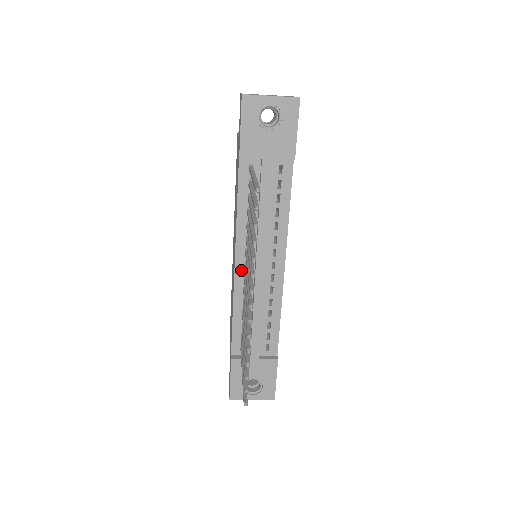
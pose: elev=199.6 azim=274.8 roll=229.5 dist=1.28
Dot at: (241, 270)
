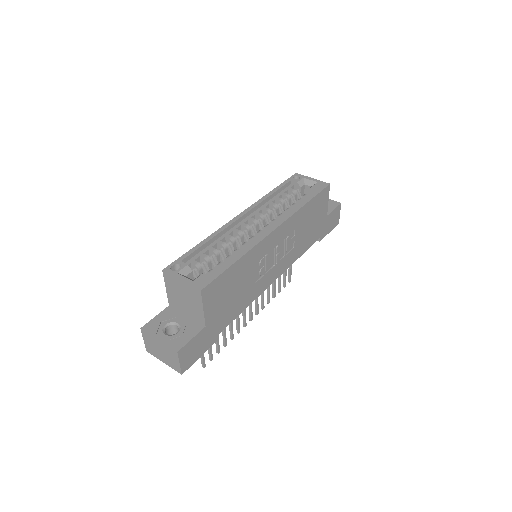
Dot at: occluded
